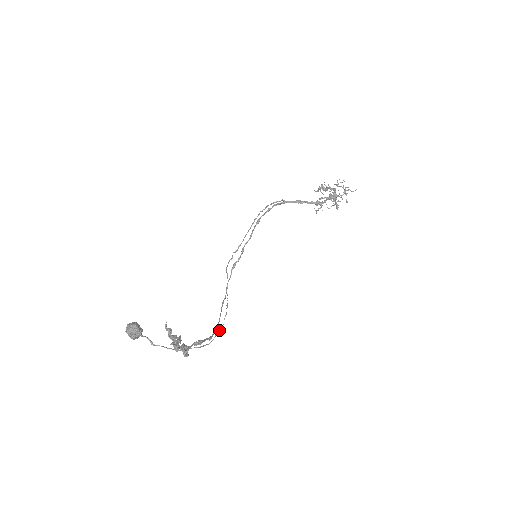
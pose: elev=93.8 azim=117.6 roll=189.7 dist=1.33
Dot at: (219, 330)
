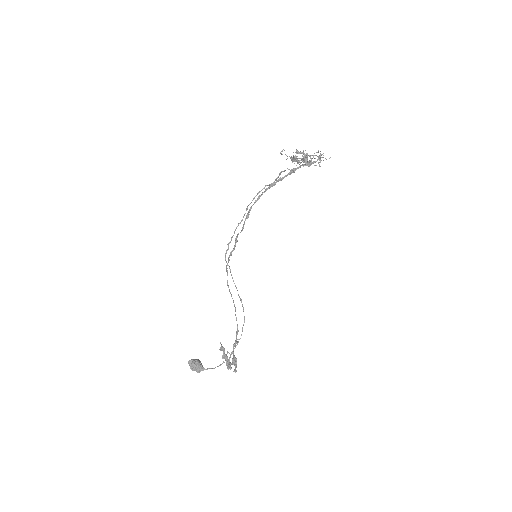
Dot at: (243, 324)
